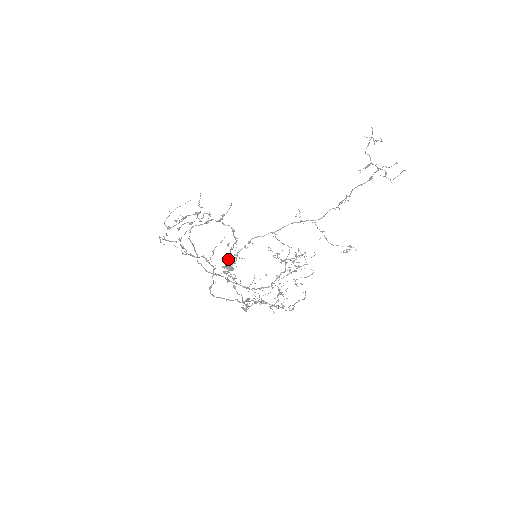
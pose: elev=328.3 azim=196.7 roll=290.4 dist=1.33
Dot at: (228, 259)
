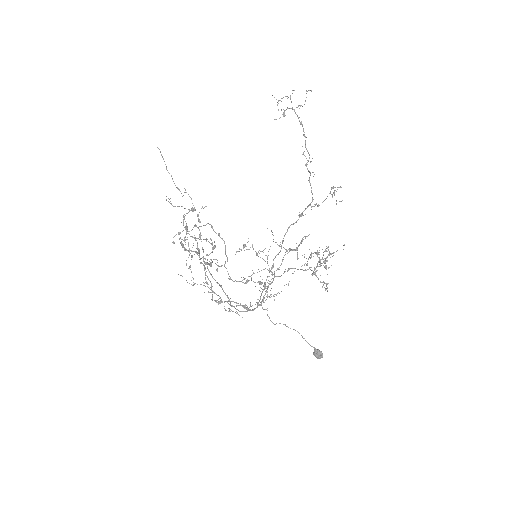
Dot at: (246, 282)
